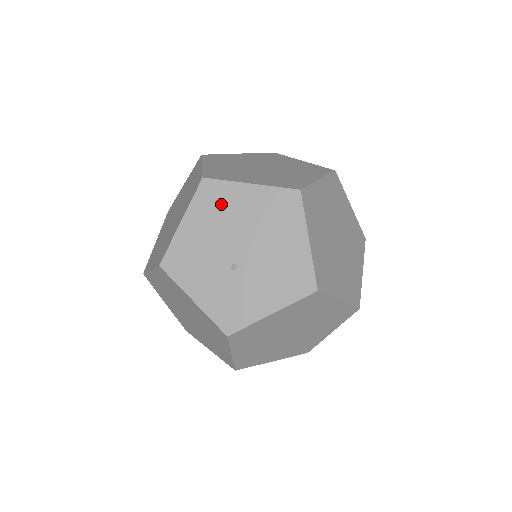
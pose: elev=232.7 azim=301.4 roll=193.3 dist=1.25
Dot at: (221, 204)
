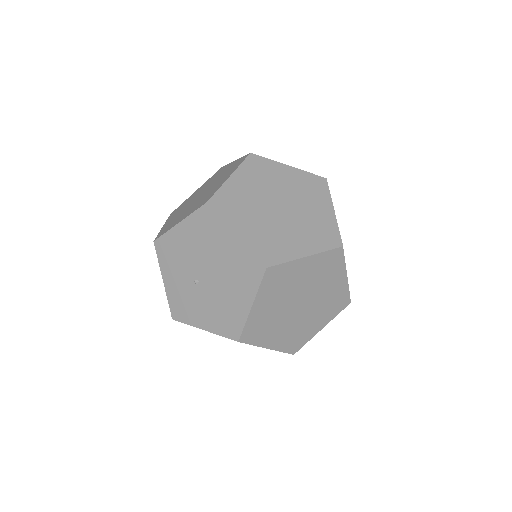
Dot at: (209, 232)
